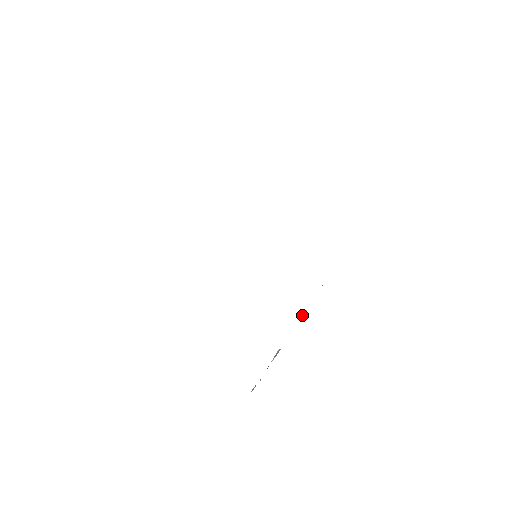
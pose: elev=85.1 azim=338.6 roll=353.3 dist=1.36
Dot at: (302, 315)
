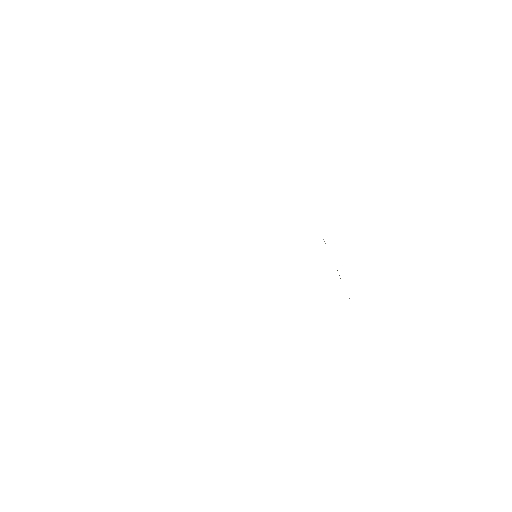
Dot at: occluded
